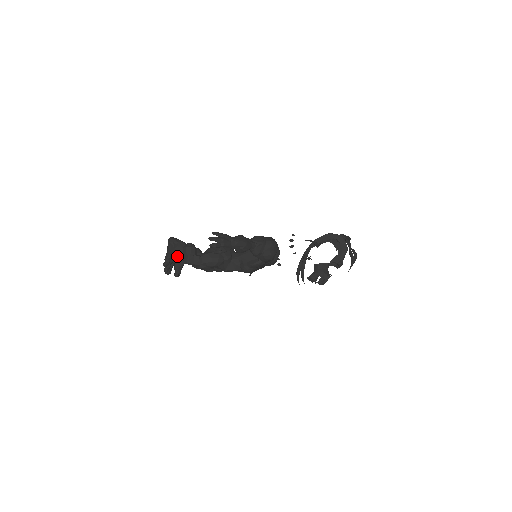
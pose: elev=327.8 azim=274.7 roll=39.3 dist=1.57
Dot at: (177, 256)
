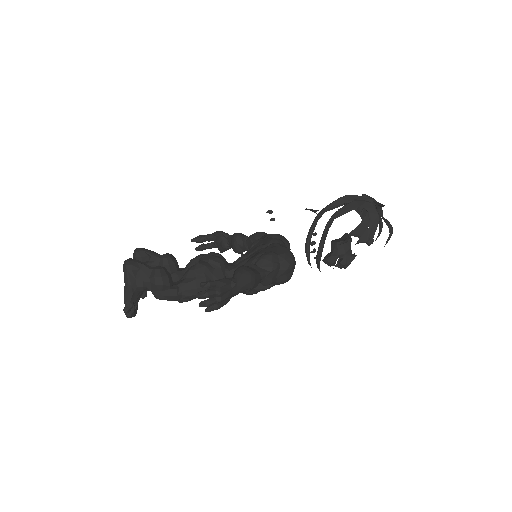
Dot at: (142, 290)
